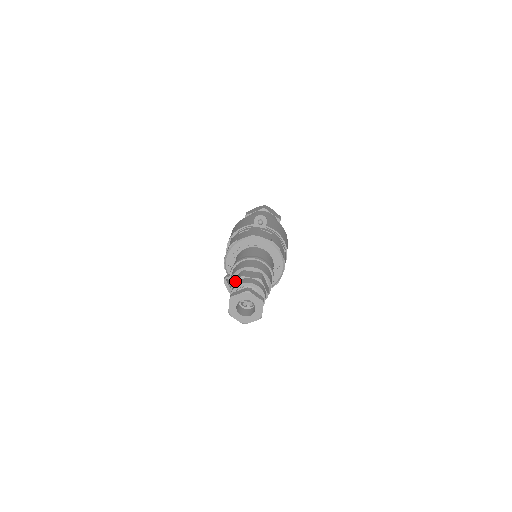
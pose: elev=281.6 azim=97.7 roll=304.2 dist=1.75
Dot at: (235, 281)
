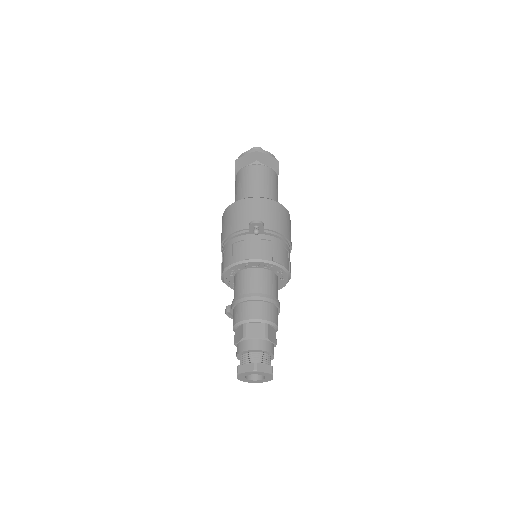
Dot at: (239, 339)
